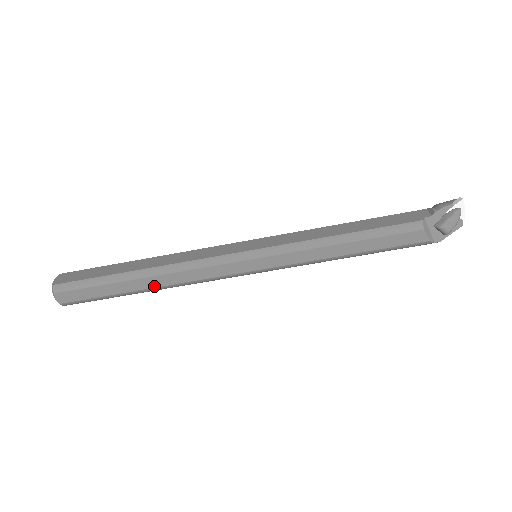
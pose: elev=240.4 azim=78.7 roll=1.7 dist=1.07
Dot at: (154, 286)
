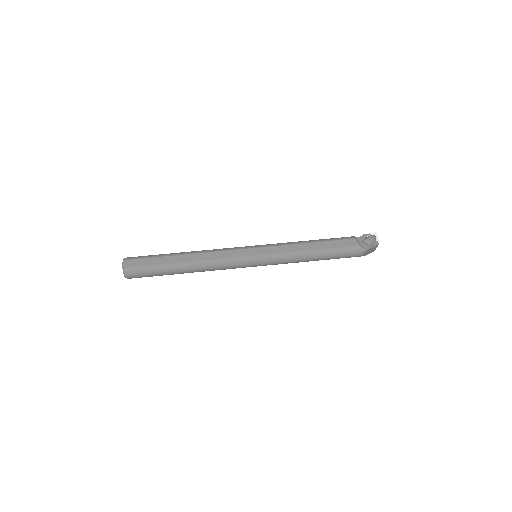
Dot at: (190, 261)
